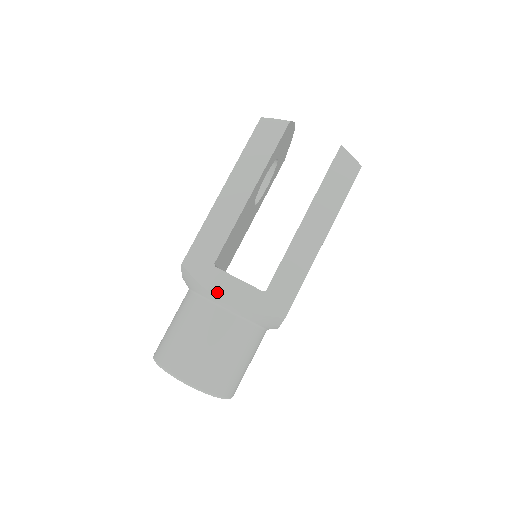
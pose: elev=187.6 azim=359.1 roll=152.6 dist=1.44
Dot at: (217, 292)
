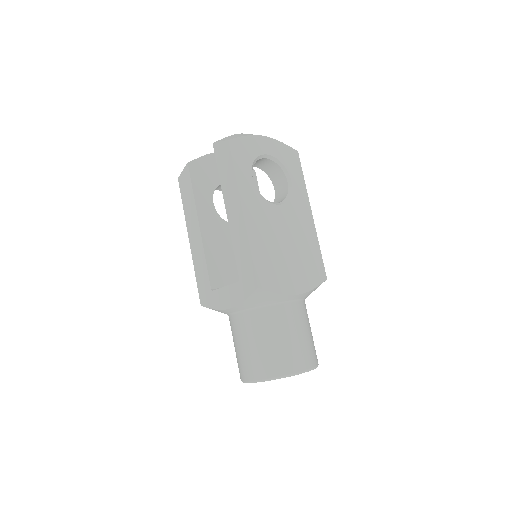
Dot at: (222, 306)
